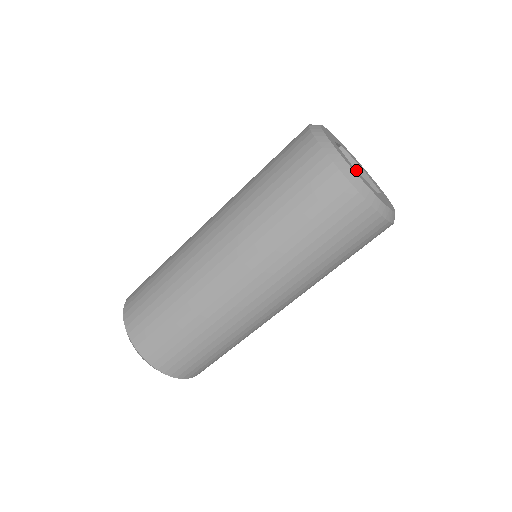
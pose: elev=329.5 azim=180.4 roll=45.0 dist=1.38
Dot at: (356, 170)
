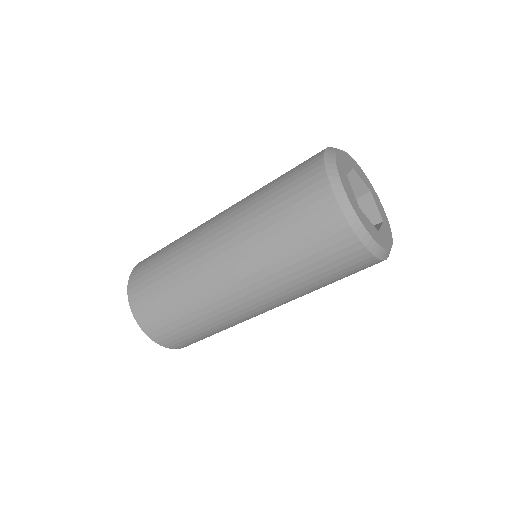
Dot at: (362, 212)
